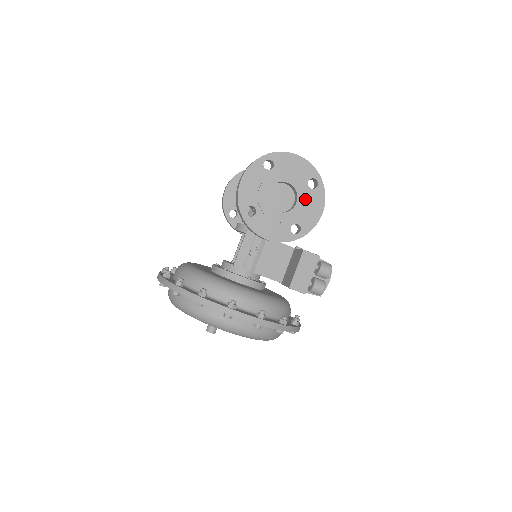
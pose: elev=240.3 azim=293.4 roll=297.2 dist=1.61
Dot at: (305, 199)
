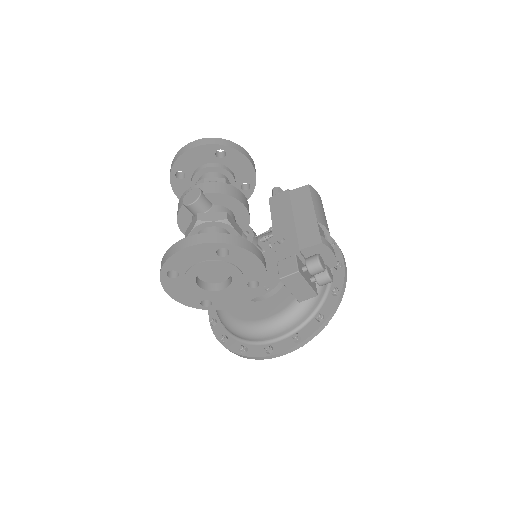
Dot at: (232, 266)
